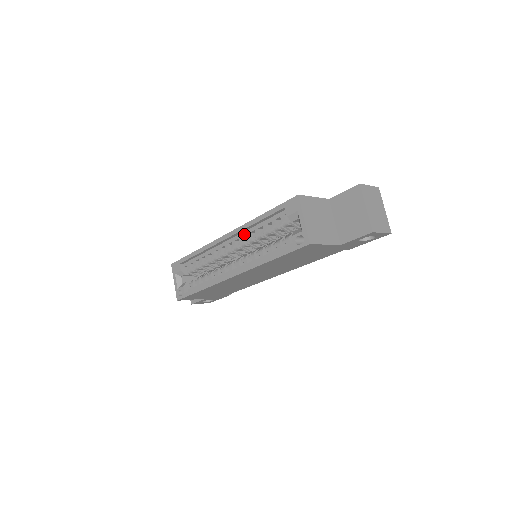
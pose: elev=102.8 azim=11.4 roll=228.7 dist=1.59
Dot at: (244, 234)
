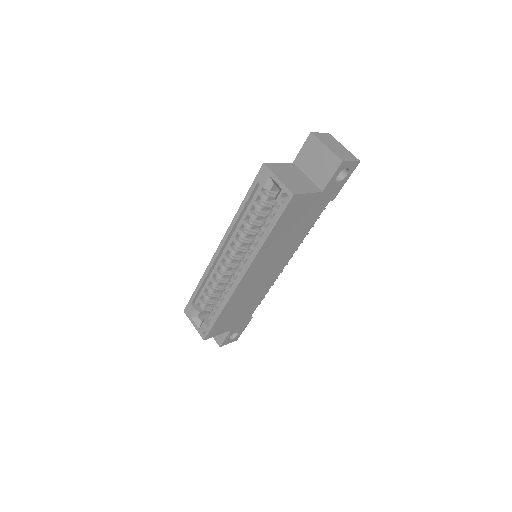
Dot at: (235, 234)
